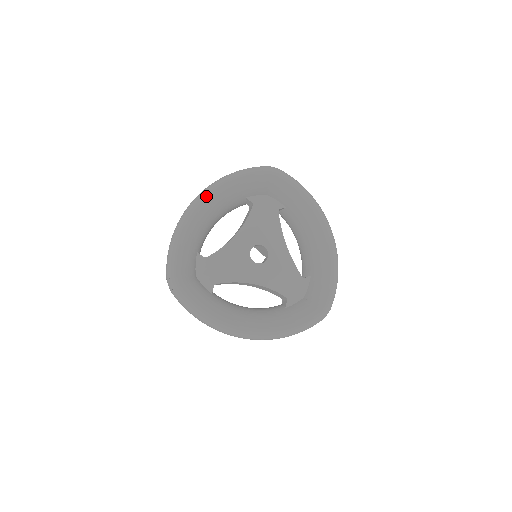
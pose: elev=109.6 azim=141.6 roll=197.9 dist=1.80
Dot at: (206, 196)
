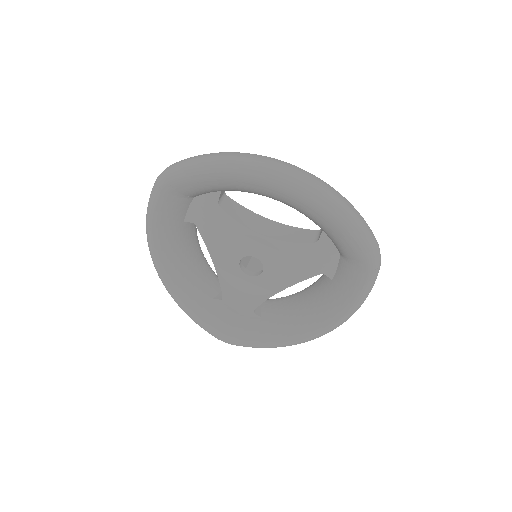
Dot at: (157, 267)
